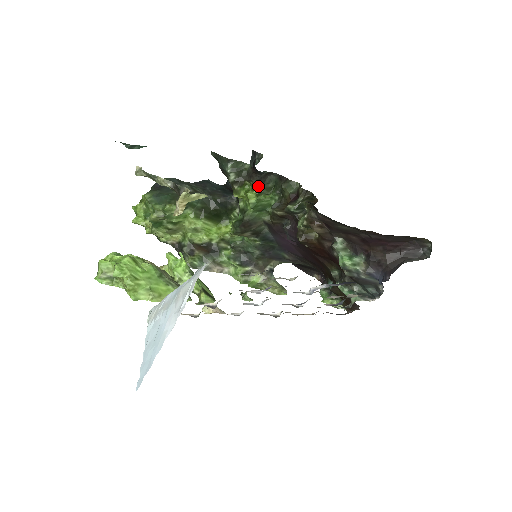
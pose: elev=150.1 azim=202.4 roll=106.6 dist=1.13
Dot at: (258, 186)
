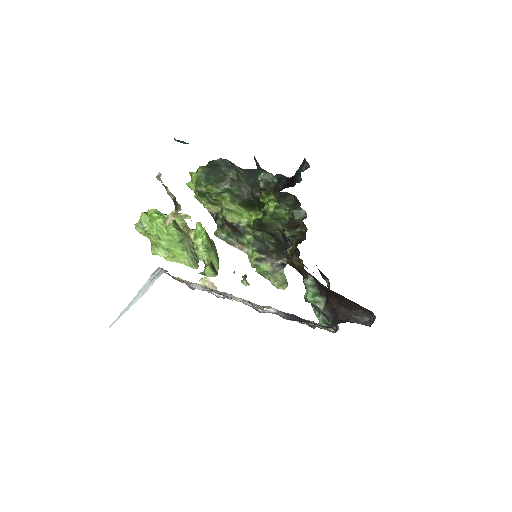
Dot at: (279, 200)
